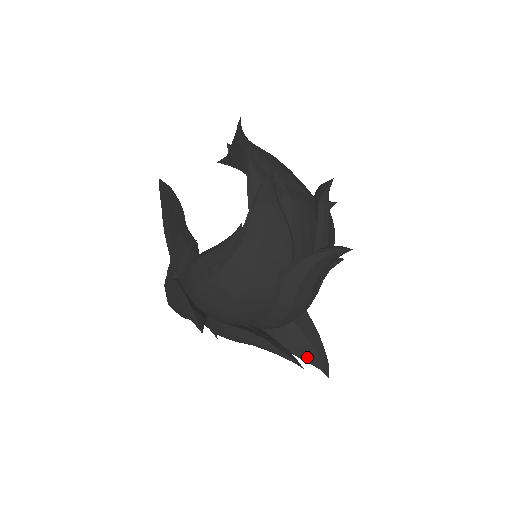
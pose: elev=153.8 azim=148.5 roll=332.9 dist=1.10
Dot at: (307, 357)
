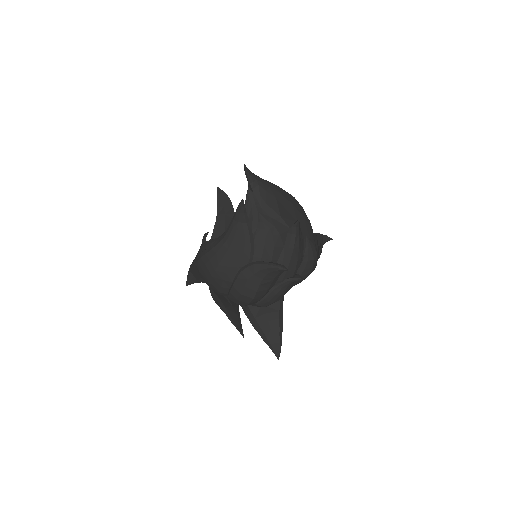
Dot at: (265, 337)
